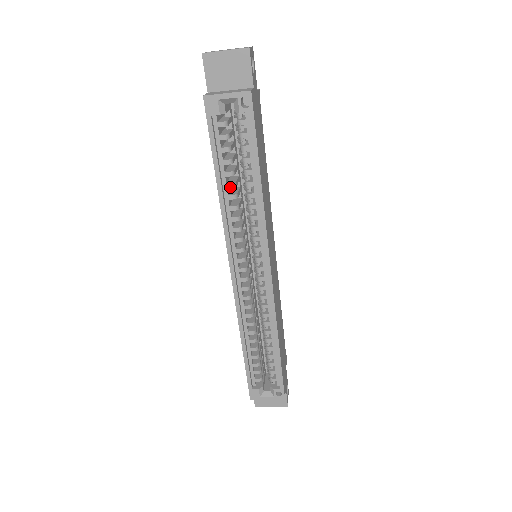
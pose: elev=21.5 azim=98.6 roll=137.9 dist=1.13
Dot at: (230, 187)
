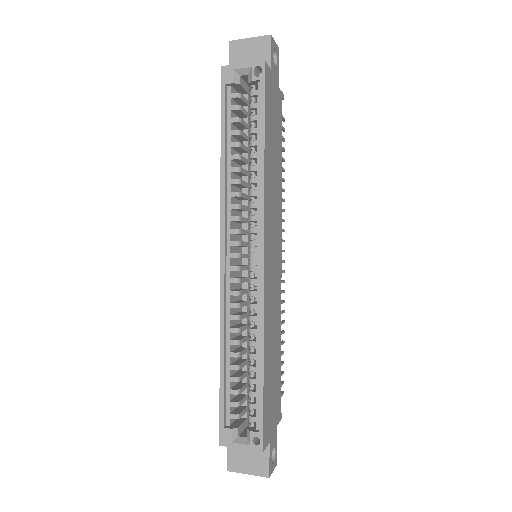
Dot at: (234, 158)
